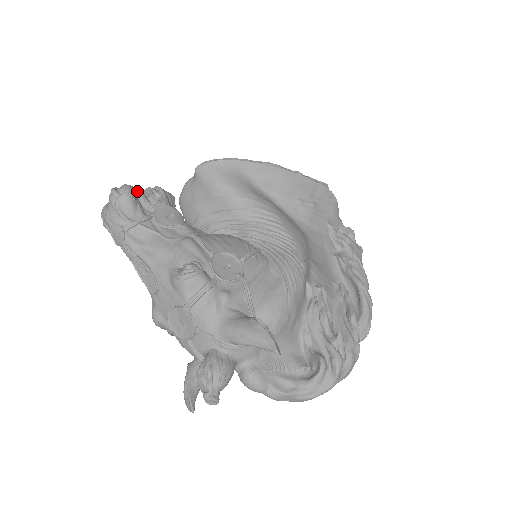
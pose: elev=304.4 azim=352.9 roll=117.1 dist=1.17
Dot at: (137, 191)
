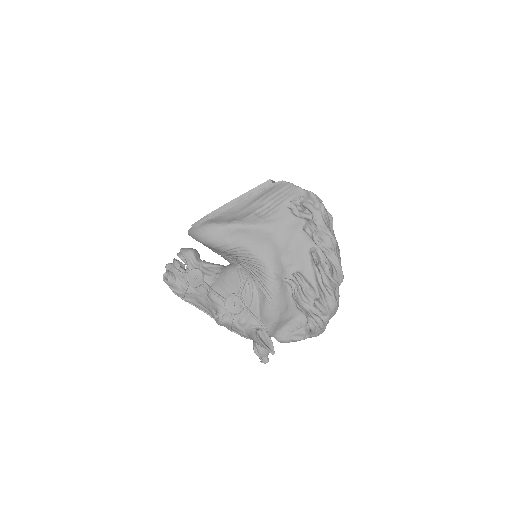
Dot at: (173, 270)
